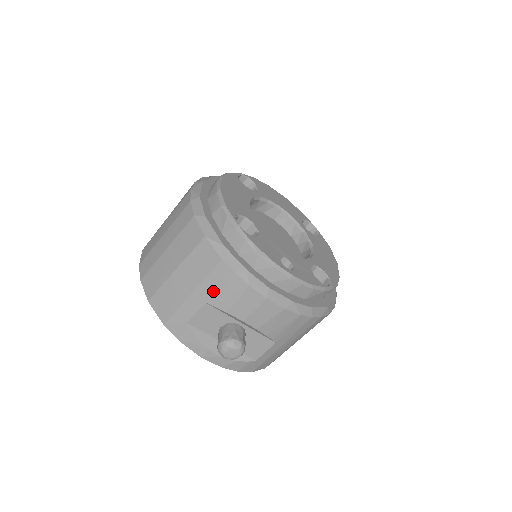
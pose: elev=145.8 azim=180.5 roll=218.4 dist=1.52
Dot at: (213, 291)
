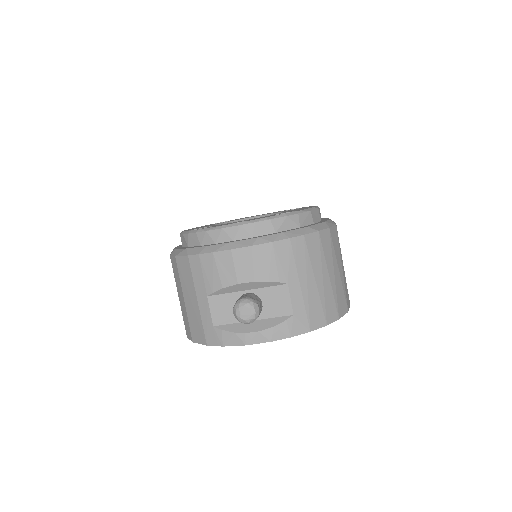
Dot at: (203, 283)
